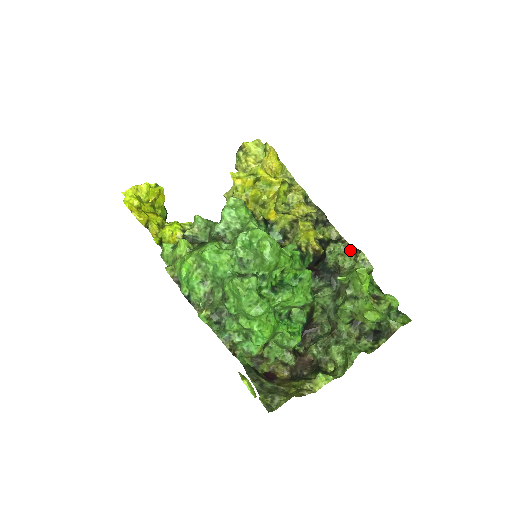
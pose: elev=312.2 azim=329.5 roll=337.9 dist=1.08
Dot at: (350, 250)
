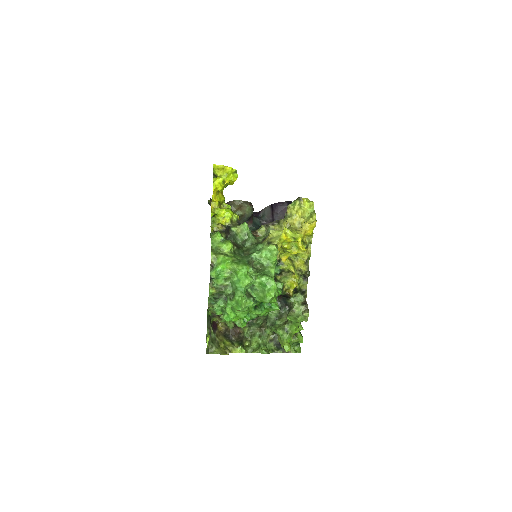
Dot at: (304, 305)
